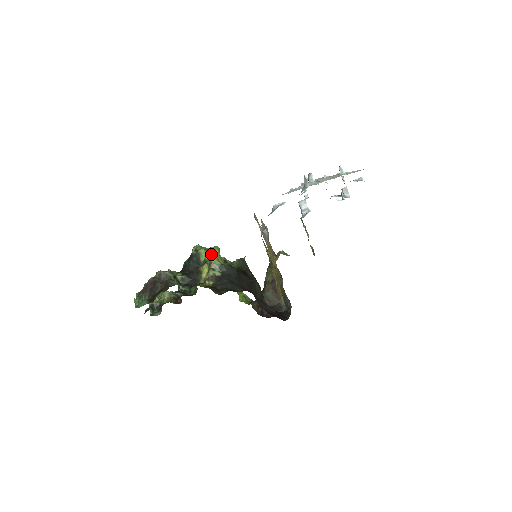
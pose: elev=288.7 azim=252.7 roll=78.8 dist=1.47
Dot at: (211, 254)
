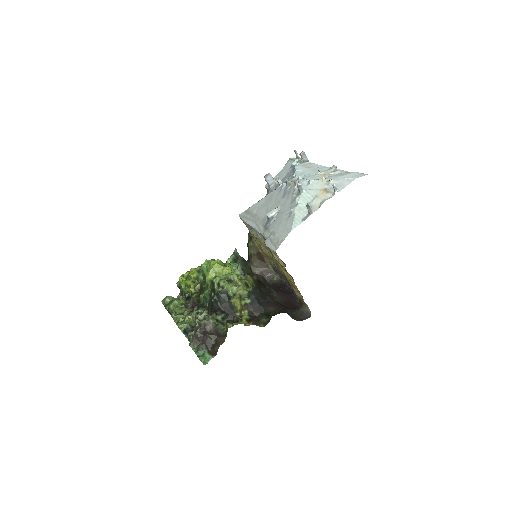
Dot at: (235, 286)
